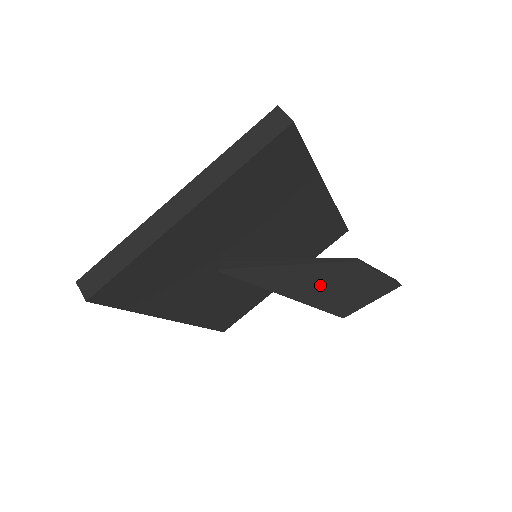
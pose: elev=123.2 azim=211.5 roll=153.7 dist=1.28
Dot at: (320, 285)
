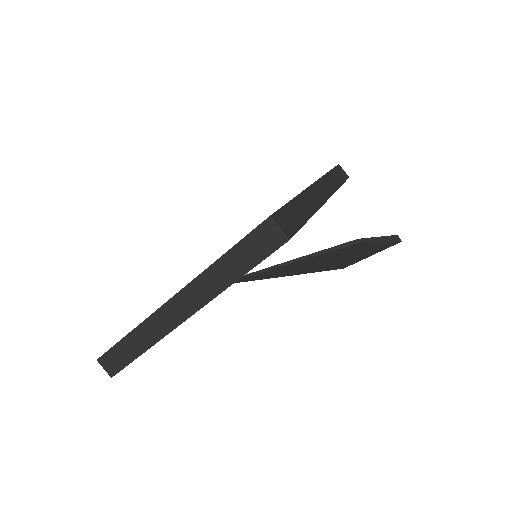
Dot at: (321, 262)
